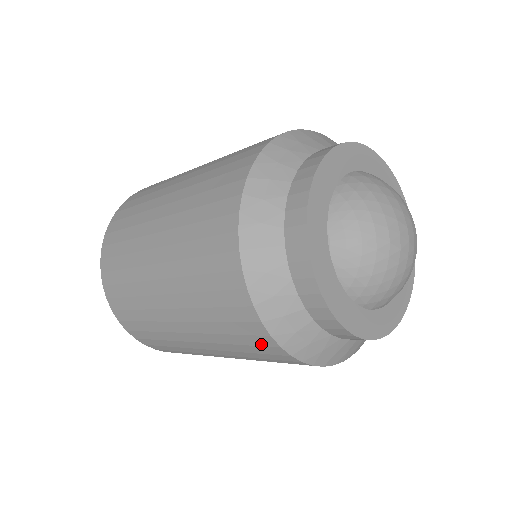
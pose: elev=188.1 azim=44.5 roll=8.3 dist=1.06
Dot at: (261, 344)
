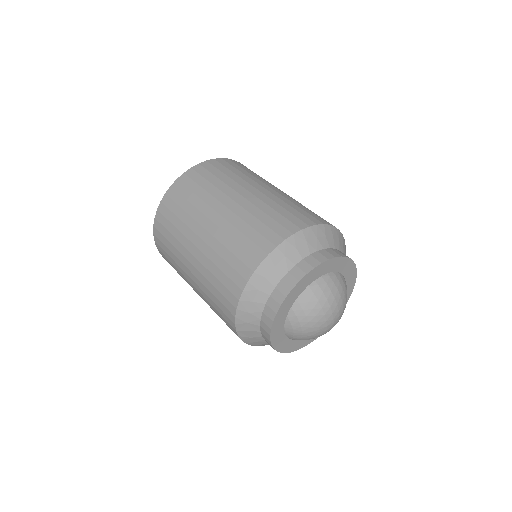
Dot at: occluded
